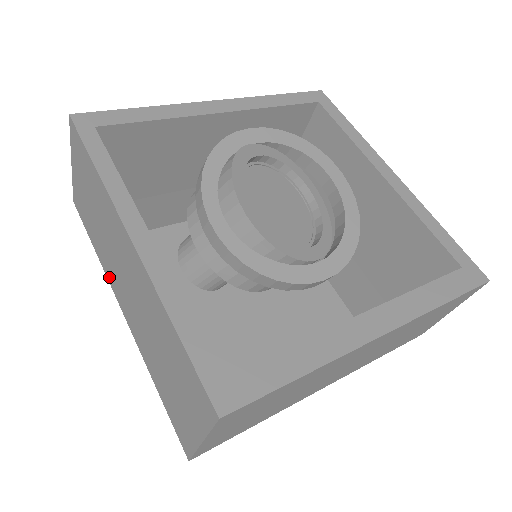
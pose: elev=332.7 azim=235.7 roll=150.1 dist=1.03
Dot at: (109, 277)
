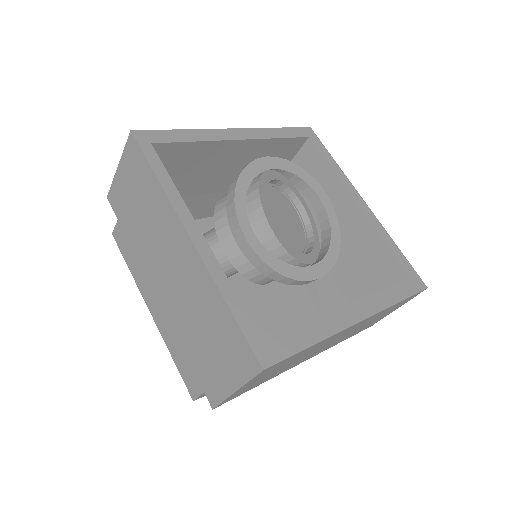
Dot at: (144, 264)
